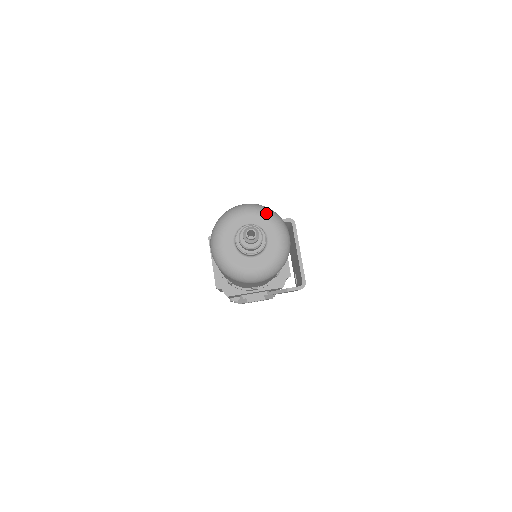
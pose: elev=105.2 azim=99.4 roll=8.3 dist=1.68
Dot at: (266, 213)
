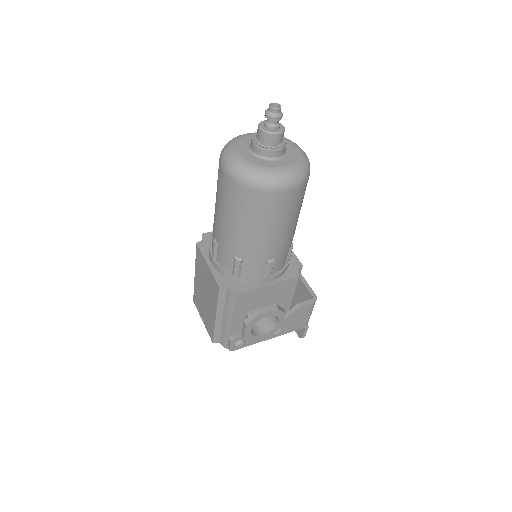
Dot at: occluded
